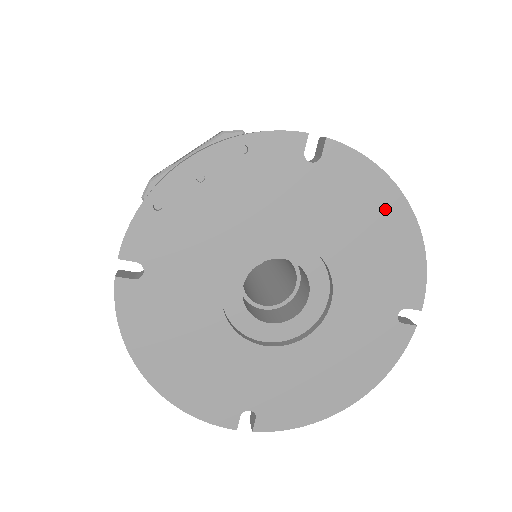
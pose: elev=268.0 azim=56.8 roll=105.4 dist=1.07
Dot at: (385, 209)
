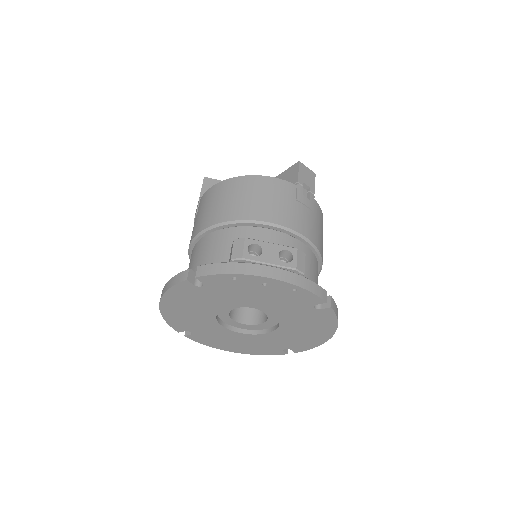
Dot at: (323, 331)
